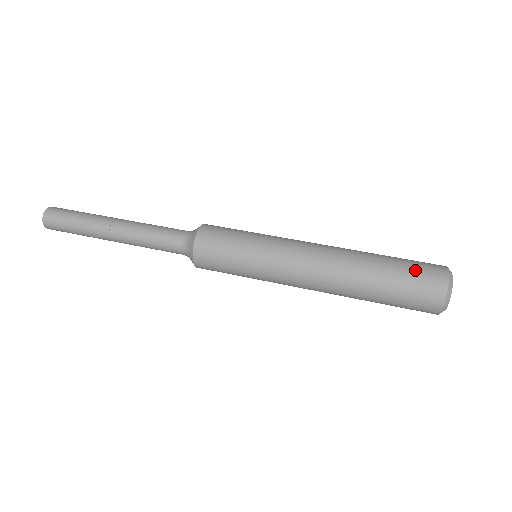
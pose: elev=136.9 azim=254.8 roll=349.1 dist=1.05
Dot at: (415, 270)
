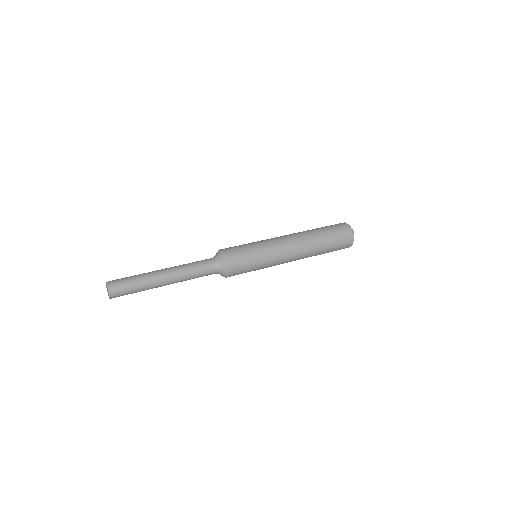
Dot at: (331, 225)
